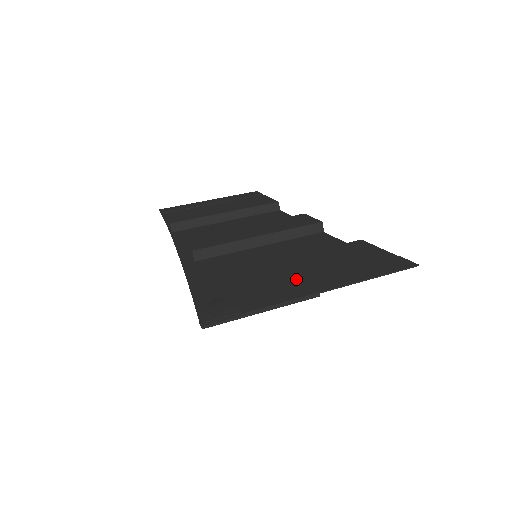
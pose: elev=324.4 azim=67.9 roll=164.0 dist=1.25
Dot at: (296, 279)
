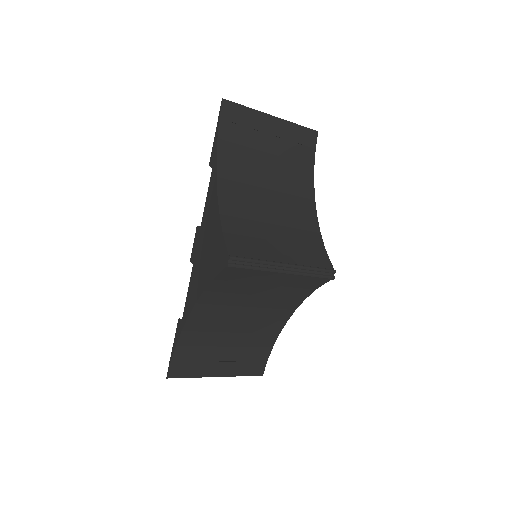
Dot at: (255, 137)
